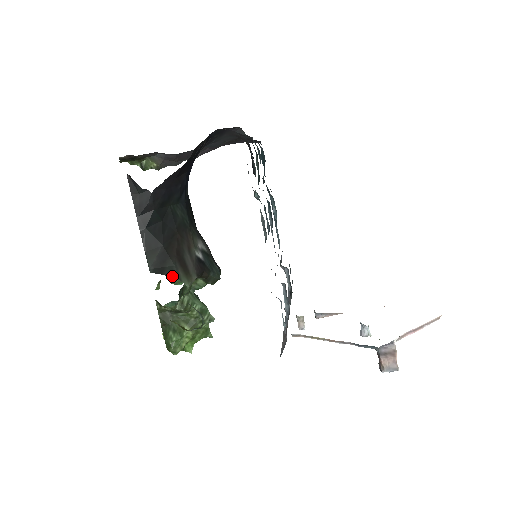
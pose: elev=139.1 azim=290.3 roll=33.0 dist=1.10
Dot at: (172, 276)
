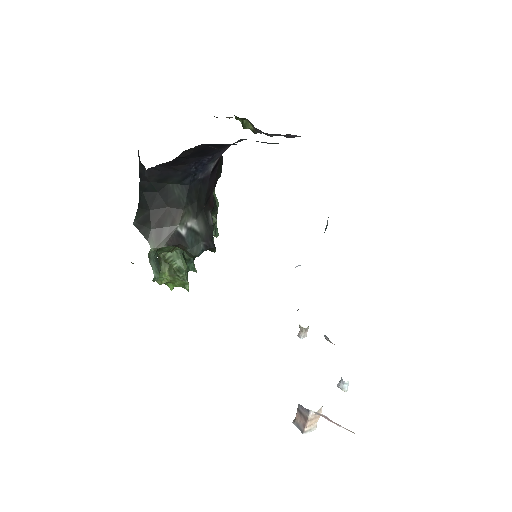
Dot at: (144, 235)
